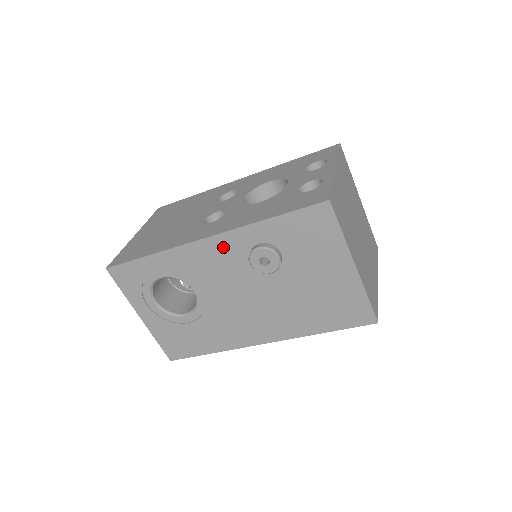
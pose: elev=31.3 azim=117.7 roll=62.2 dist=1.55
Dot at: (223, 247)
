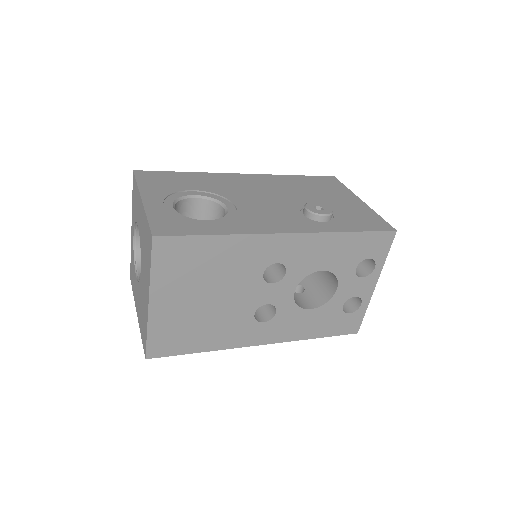
Dot at: occluded
